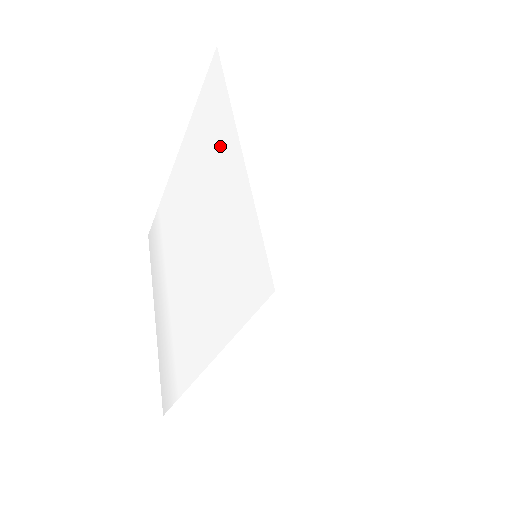
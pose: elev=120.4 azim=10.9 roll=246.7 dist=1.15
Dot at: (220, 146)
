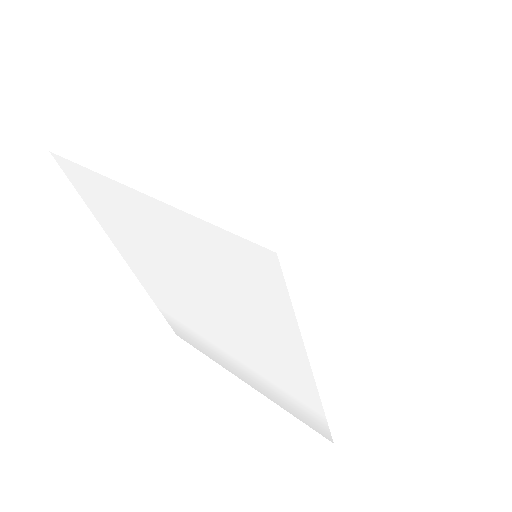
Dot at: (130, 211)
